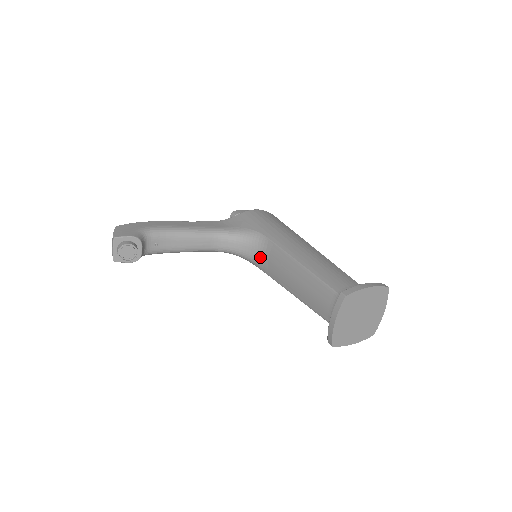
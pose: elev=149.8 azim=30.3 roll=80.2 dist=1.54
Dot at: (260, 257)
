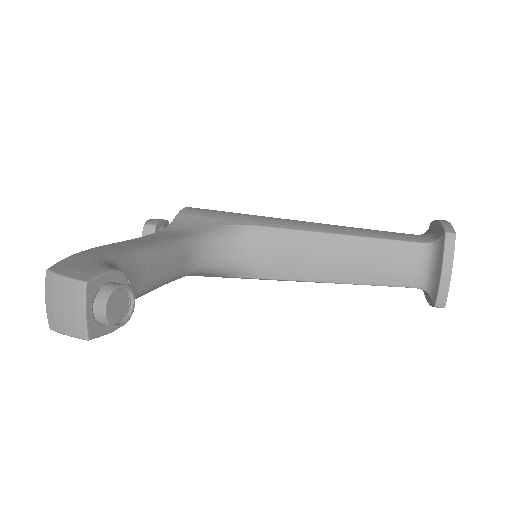
Dot at: (255, 258)
